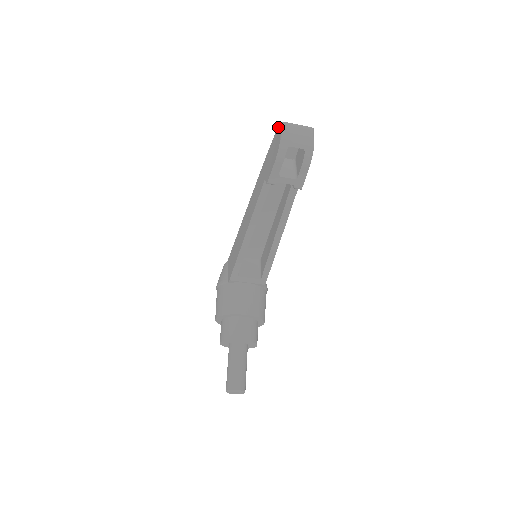
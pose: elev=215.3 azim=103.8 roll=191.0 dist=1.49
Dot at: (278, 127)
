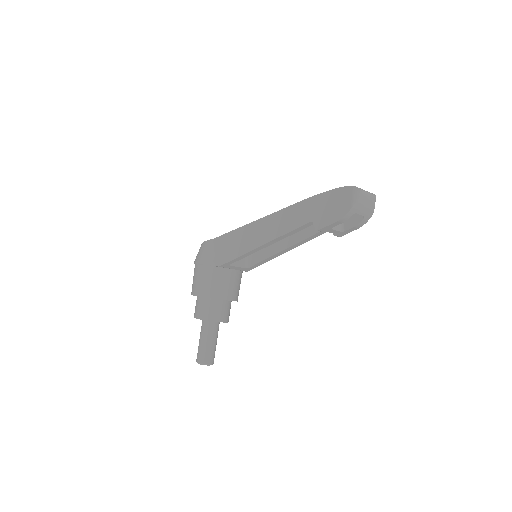
Dot at: (348, 187)
